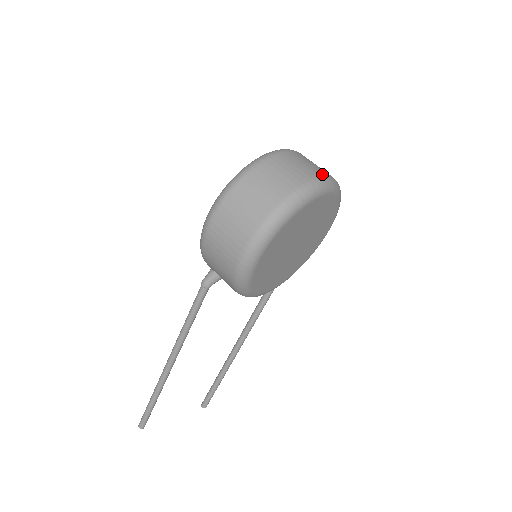
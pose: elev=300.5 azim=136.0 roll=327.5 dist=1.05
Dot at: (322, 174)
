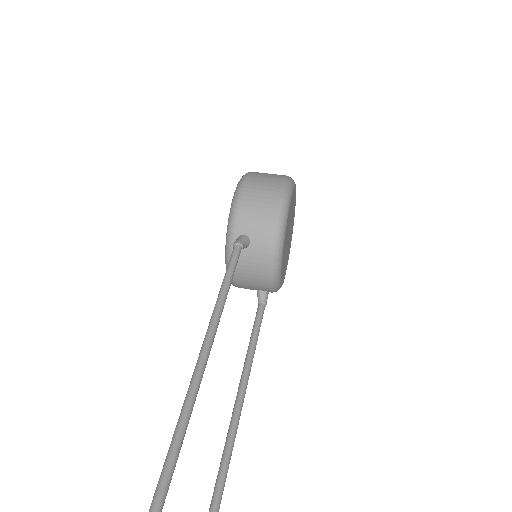
Dot at: occluded
